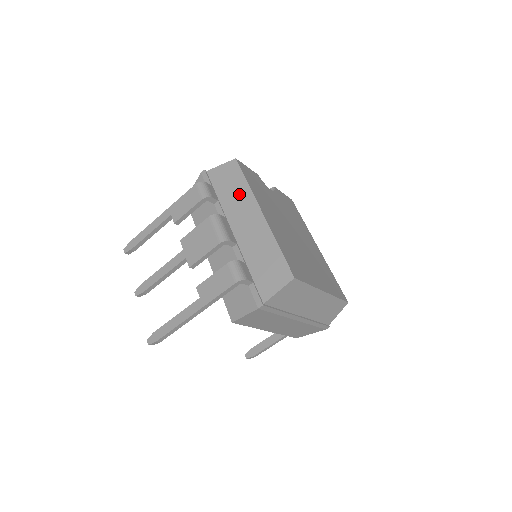
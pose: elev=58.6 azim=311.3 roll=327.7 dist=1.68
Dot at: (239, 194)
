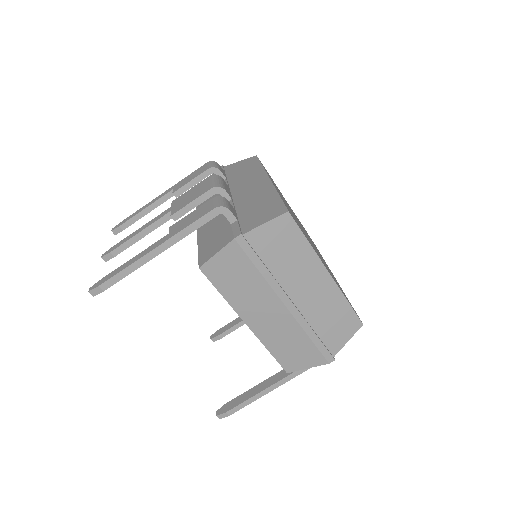
Dot at: (250, 172)
